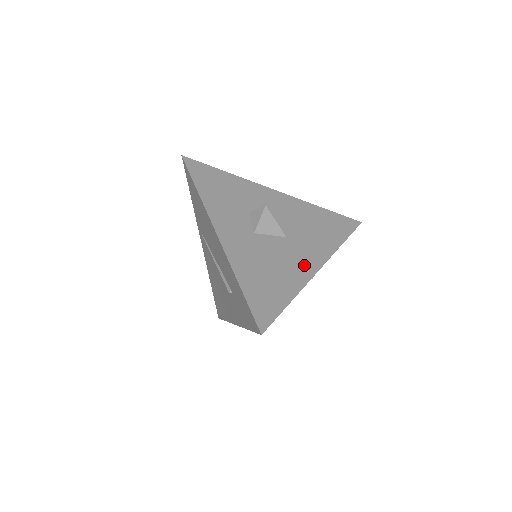
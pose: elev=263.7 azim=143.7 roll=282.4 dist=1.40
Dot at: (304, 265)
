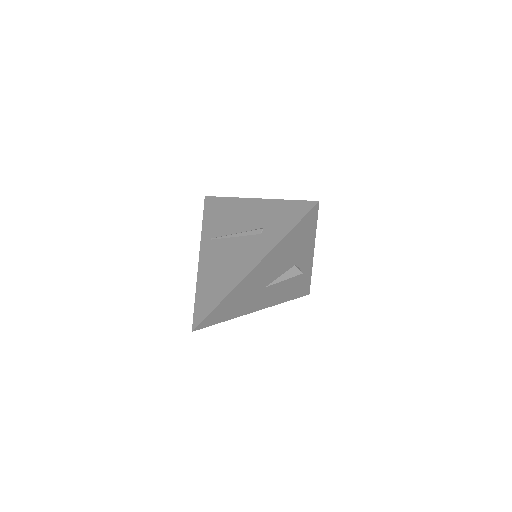
Dot at: occluded
